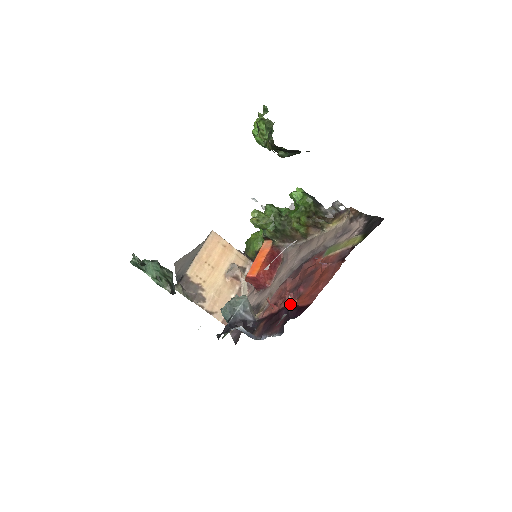
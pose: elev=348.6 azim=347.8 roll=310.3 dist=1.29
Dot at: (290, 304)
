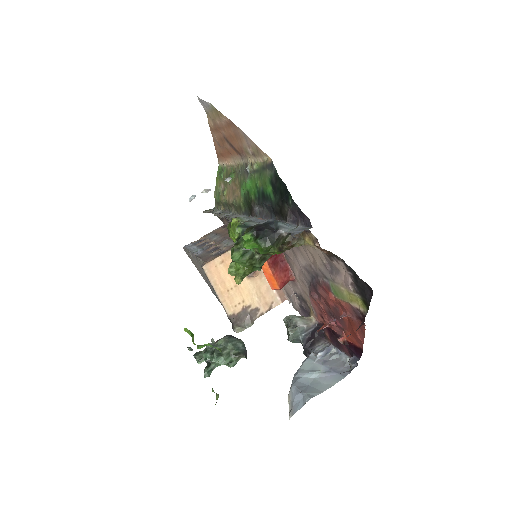
Dot at: occluded
